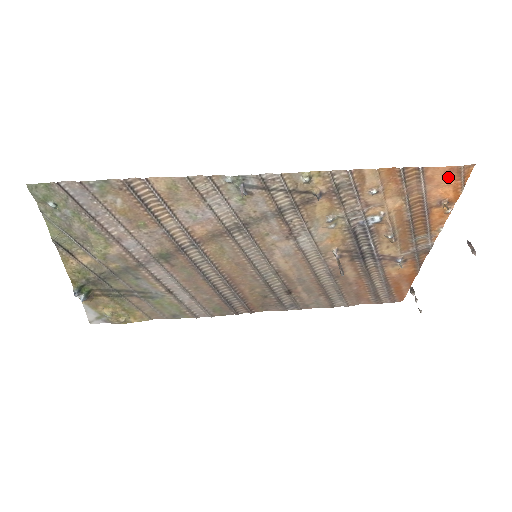
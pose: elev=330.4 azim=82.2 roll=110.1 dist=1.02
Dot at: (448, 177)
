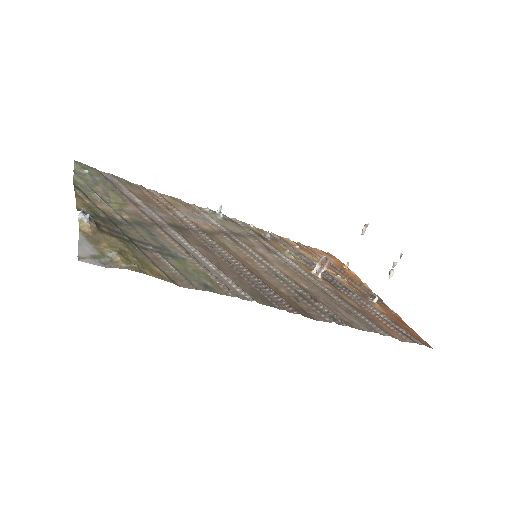
Dot at: (329, 256)
